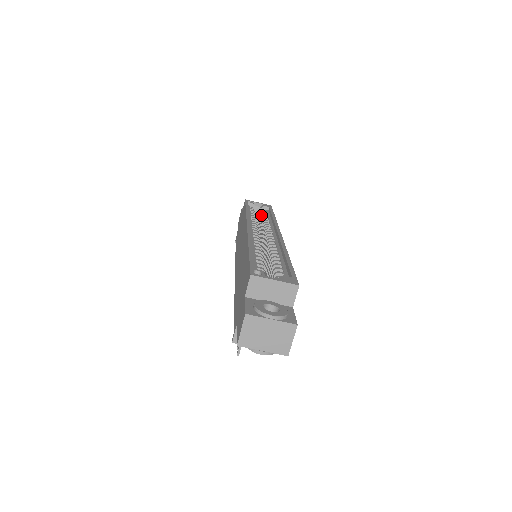
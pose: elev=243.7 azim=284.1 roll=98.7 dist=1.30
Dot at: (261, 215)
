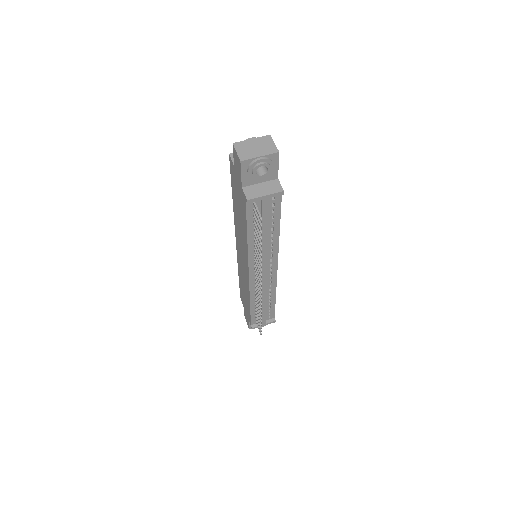
Dot at: occluded
